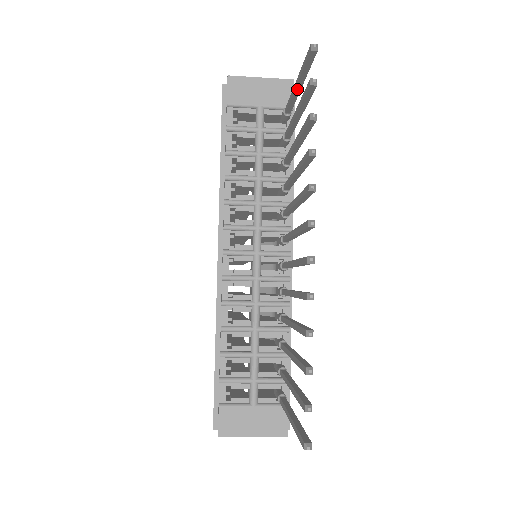
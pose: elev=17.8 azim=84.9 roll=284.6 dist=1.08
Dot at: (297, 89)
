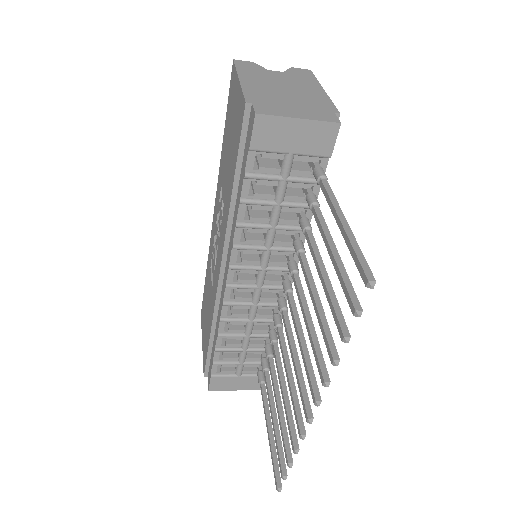
Dot at: (340, 224)
